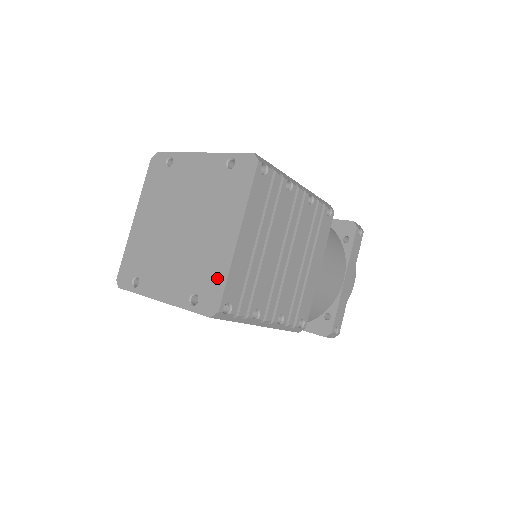
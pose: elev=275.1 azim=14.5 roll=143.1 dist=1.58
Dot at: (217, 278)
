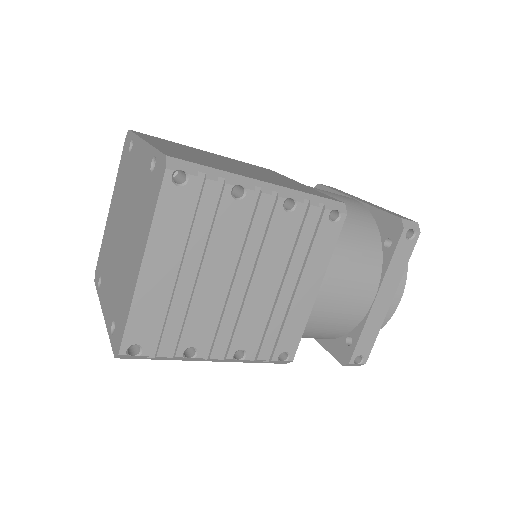
Dot at: (124, 313)
